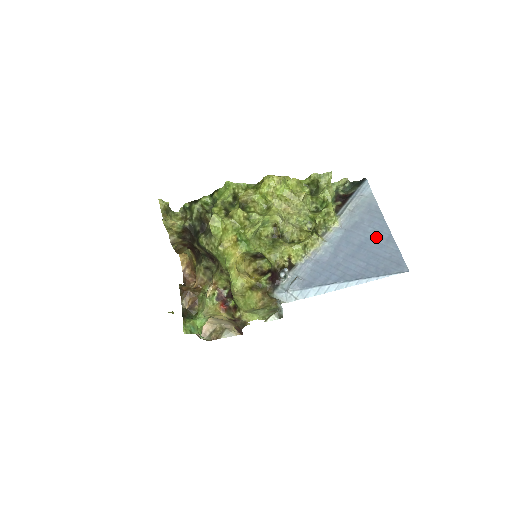
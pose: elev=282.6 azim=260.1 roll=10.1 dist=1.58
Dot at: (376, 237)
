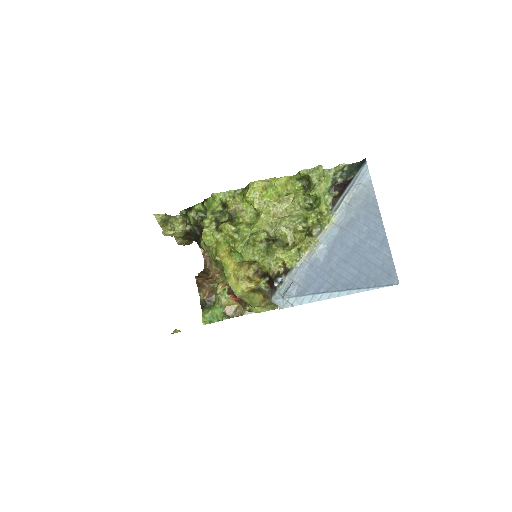
Dot at: (370, 239)
